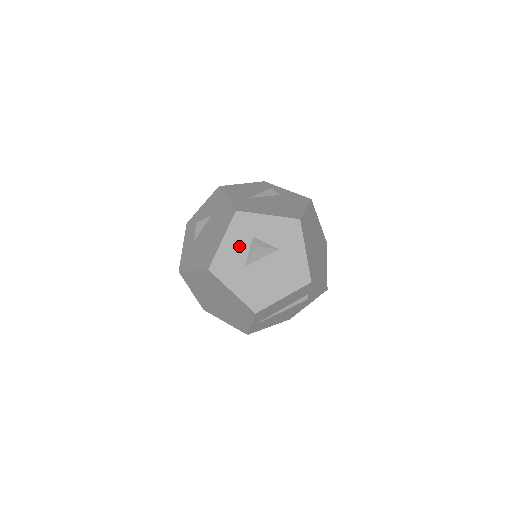
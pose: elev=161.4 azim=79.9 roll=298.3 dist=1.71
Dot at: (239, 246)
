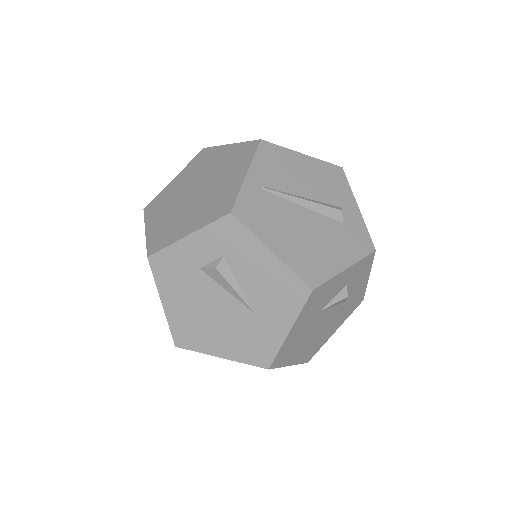
Dot at: occluded
